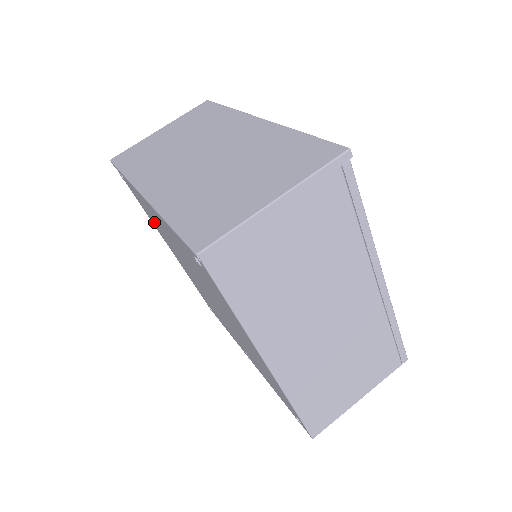
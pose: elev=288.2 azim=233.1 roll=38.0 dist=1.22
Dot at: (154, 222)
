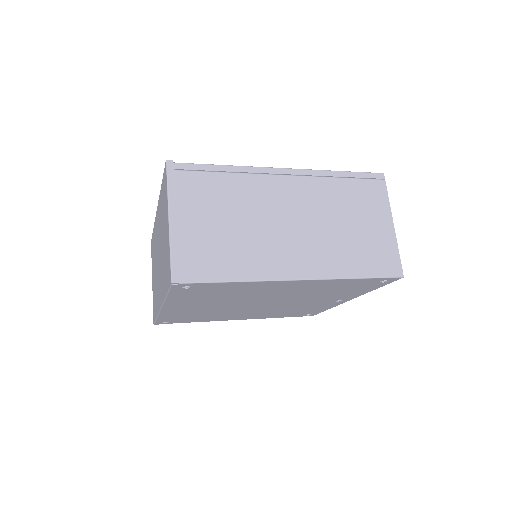
Dot at: occluded
